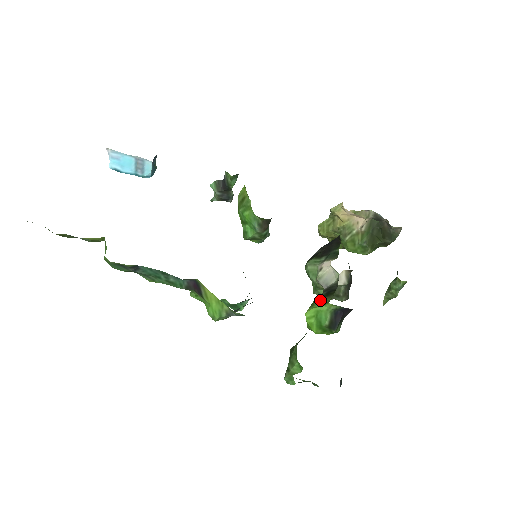
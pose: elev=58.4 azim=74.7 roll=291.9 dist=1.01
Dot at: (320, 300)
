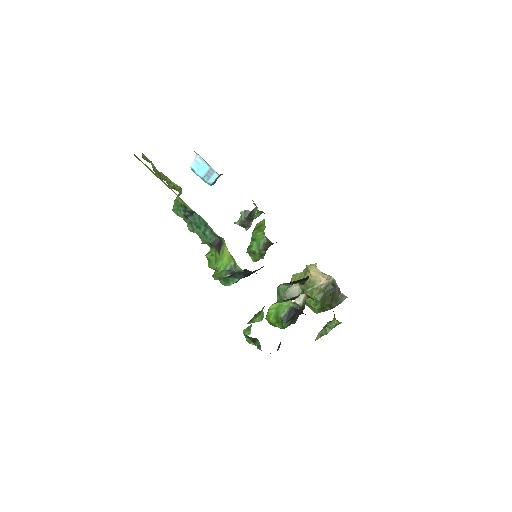
Dot at: (284, 300)
